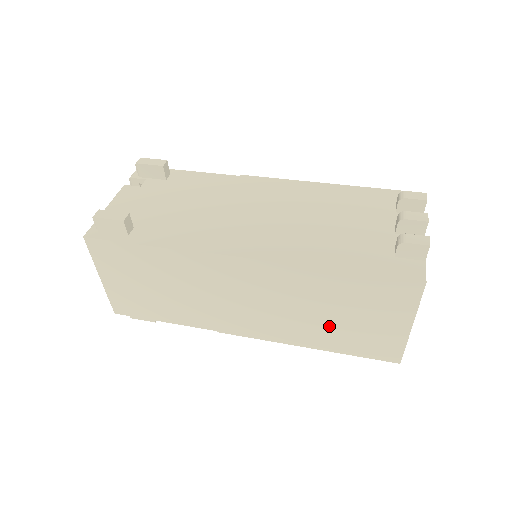
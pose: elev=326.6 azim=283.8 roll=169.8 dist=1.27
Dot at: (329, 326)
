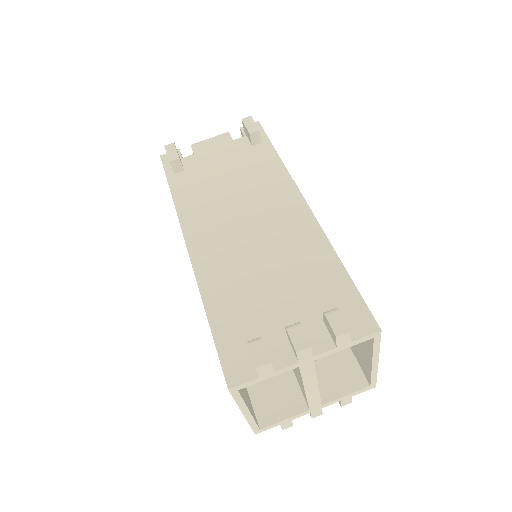
Dot at: occluded
